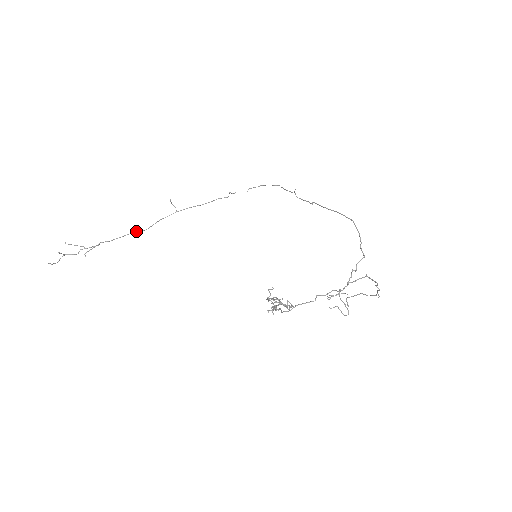
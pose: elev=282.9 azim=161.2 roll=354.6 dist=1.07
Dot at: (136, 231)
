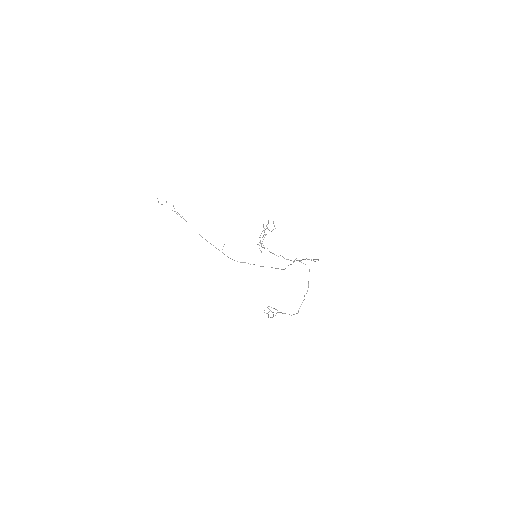
Dot at: (199, 234)
